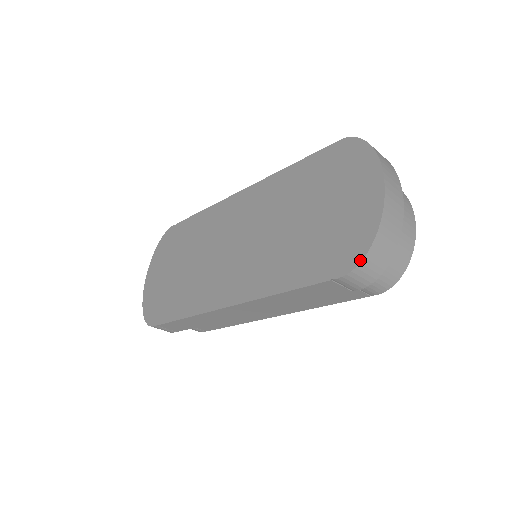
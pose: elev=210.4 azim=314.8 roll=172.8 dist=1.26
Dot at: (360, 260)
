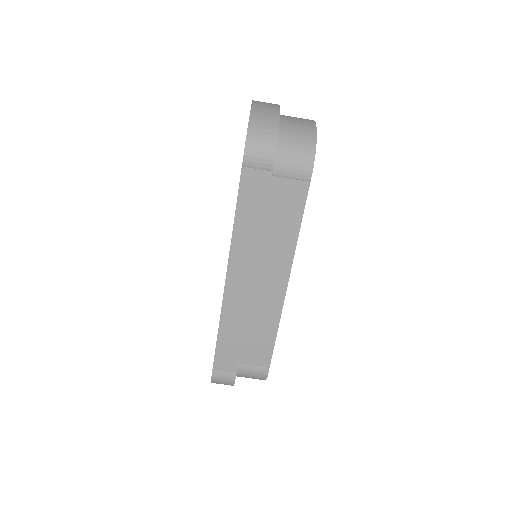
Dot at: (246, 135)
